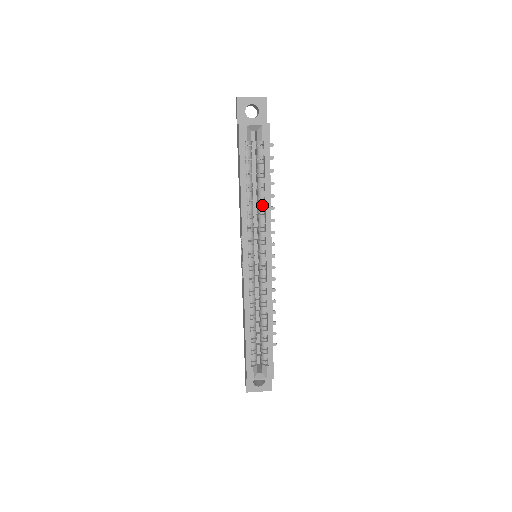
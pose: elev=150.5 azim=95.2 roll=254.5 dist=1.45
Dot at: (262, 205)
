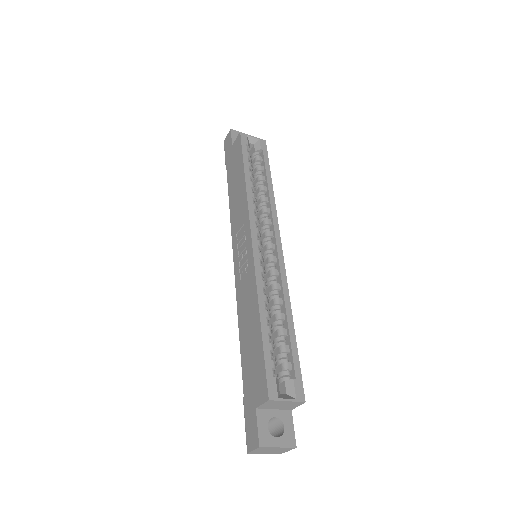
Dot at: (265, 197)
